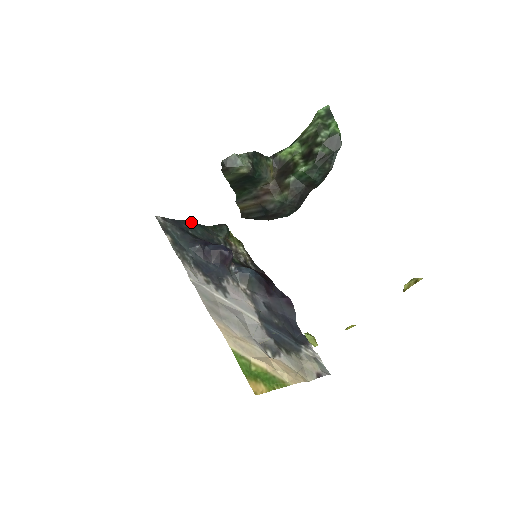
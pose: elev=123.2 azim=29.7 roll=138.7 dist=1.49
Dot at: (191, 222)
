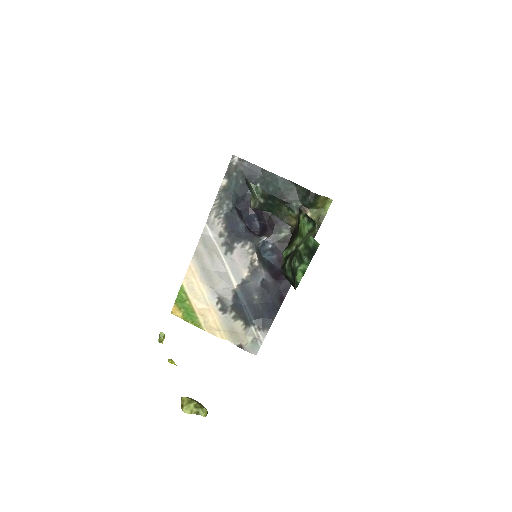
Dot at: (273, 175)
